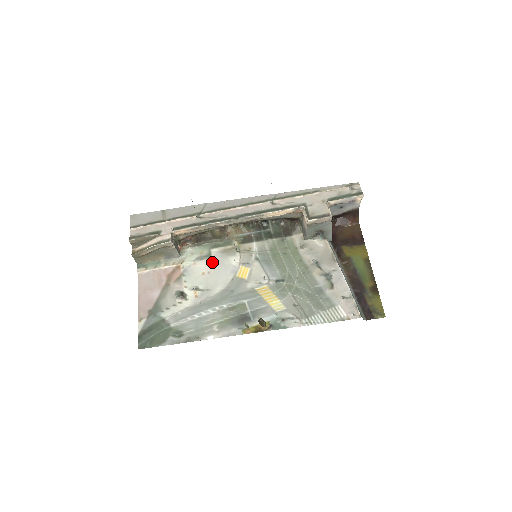
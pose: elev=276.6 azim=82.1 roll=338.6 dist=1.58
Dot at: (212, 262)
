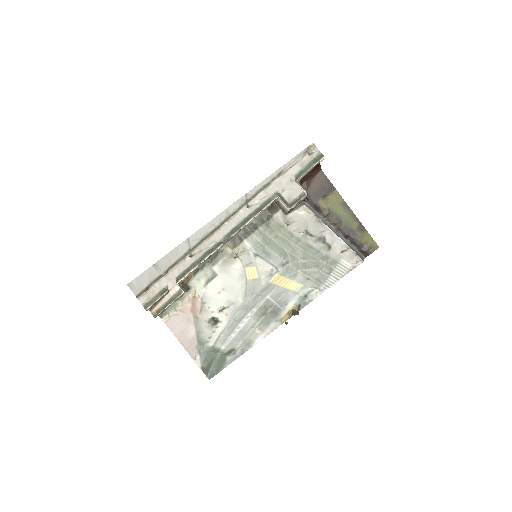
Dot at: (220, 279)
